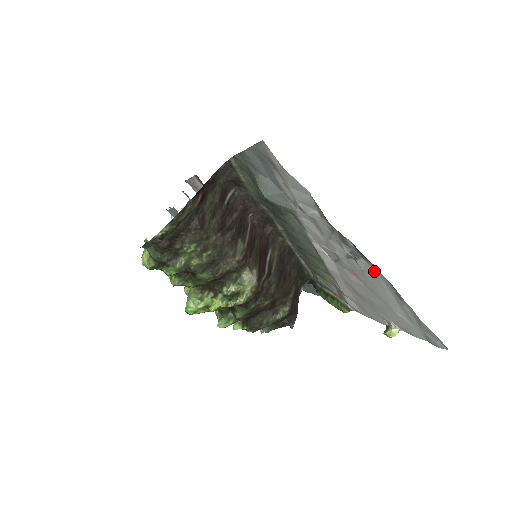
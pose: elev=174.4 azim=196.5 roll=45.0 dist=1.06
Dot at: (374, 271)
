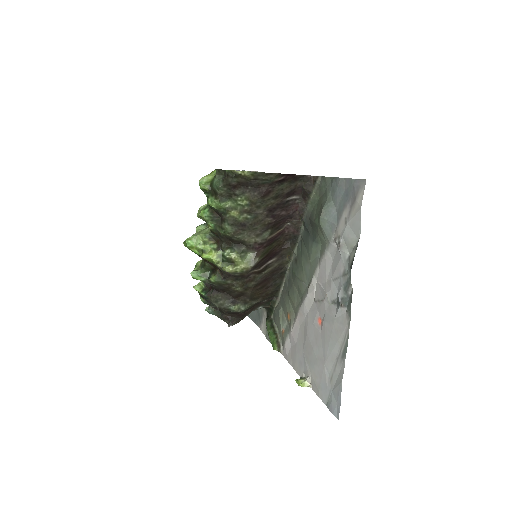
Dot at: (345, 323)
